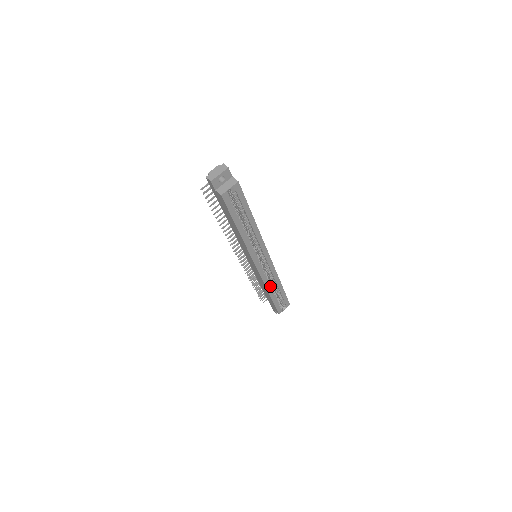
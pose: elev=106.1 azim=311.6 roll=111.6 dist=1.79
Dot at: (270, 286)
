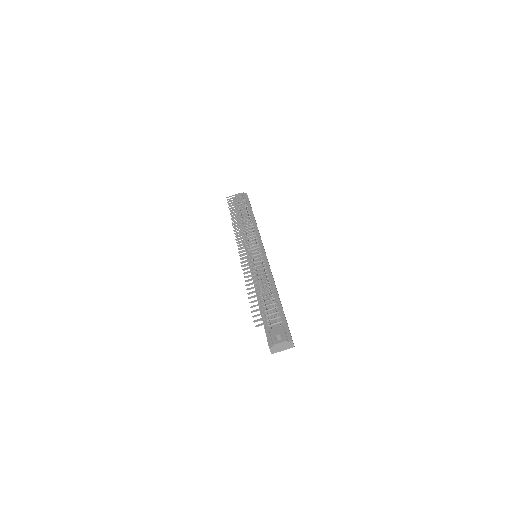
Dot at: occluded
